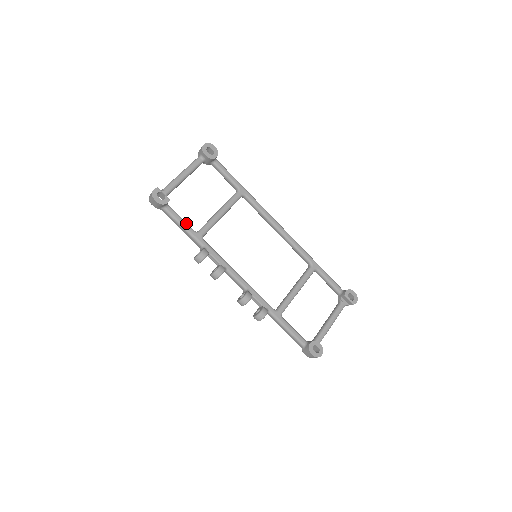
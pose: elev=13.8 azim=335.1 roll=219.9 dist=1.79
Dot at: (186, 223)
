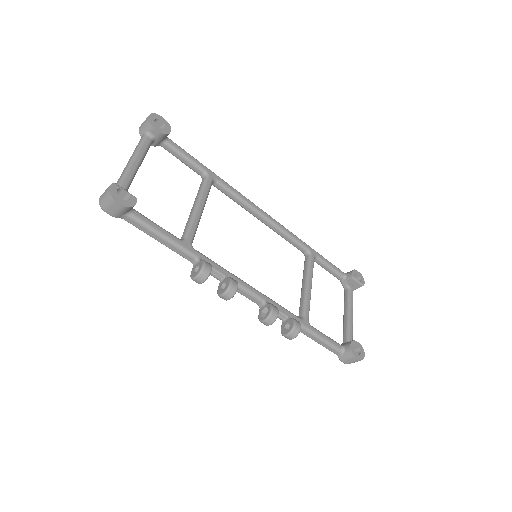
Dot at: (165, 230)
